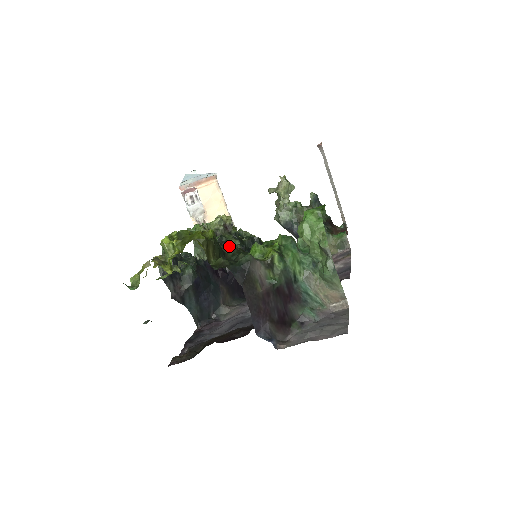
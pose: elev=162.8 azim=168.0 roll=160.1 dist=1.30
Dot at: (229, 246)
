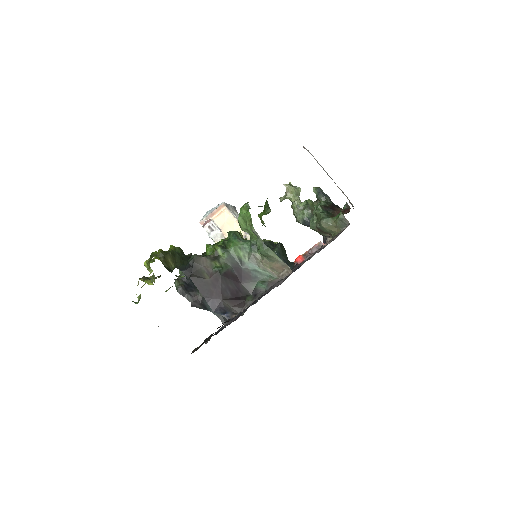
Dot at: occluded
